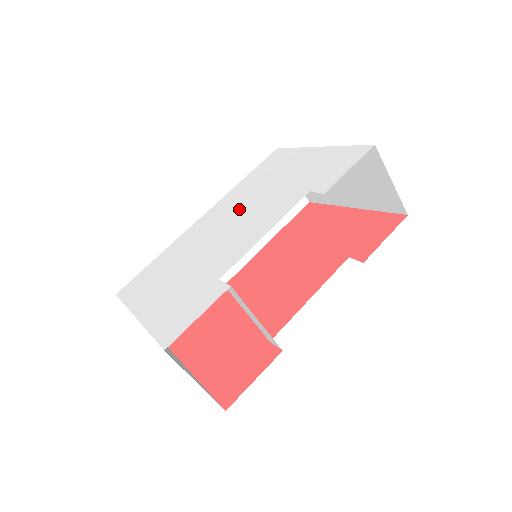
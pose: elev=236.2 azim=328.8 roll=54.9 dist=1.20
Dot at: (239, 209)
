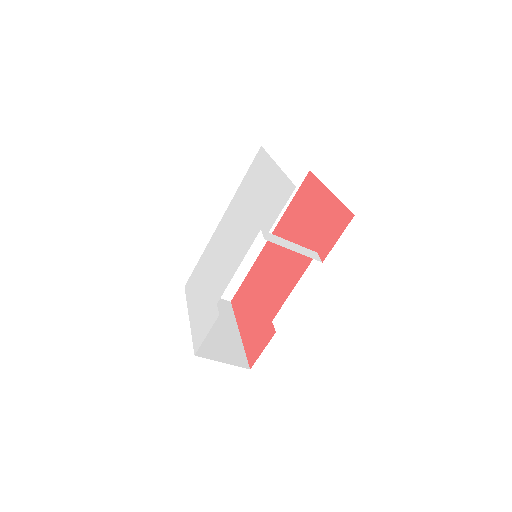
Dot at: (234, 226)
